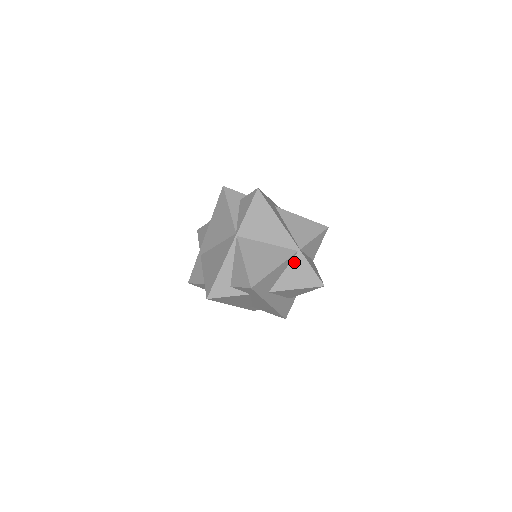
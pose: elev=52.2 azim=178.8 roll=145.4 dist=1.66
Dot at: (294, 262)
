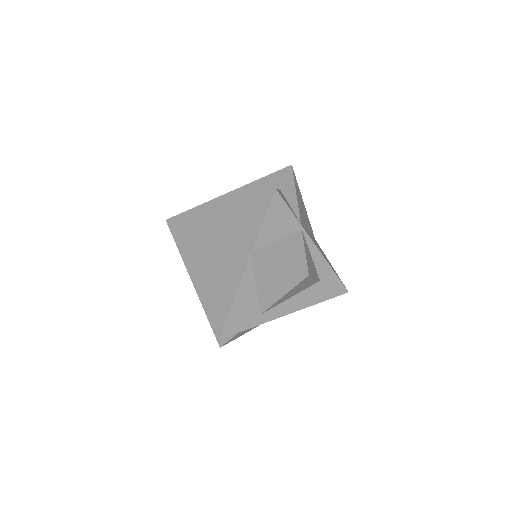
Dot at: (257, 270)
